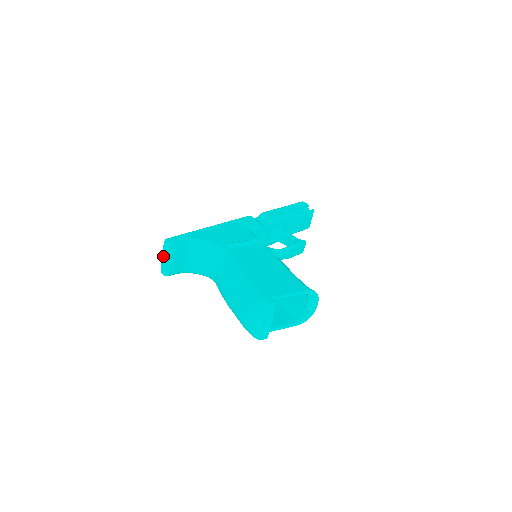
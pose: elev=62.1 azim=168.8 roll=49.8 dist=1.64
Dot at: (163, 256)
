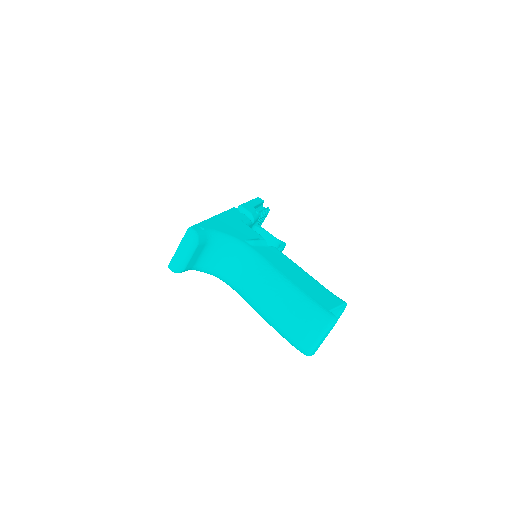
Dot at: (181, 248)
